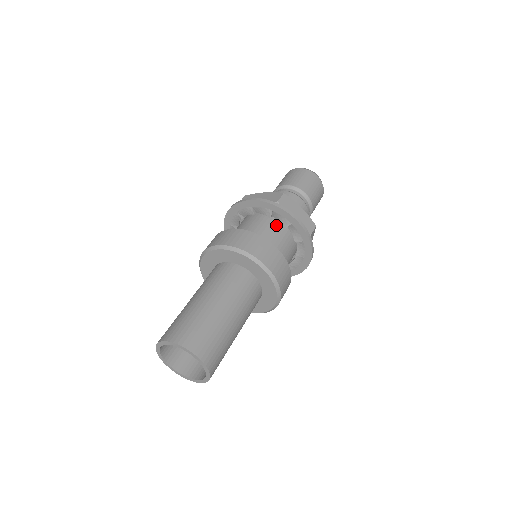
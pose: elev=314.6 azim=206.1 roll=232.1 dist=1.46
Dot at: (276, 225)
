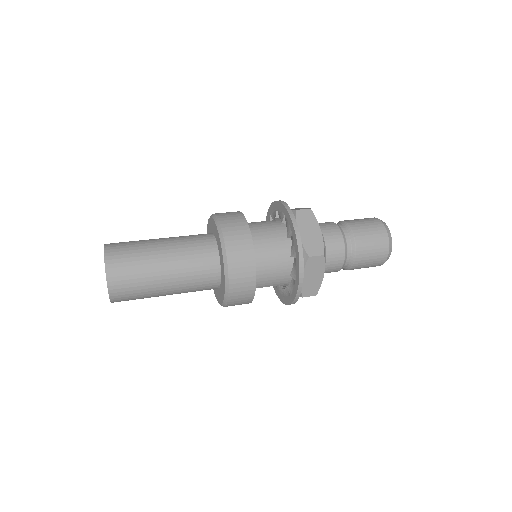
Dot at: occluded
